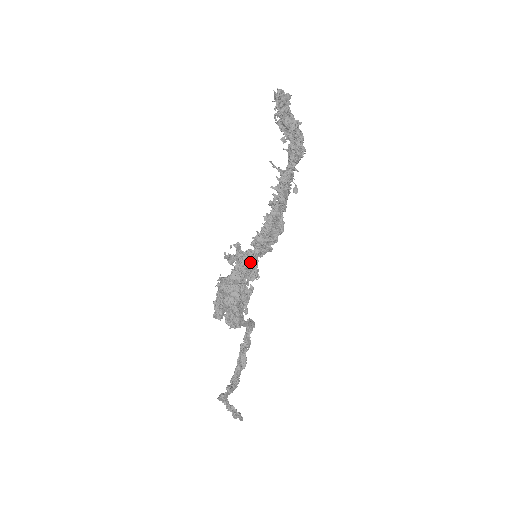
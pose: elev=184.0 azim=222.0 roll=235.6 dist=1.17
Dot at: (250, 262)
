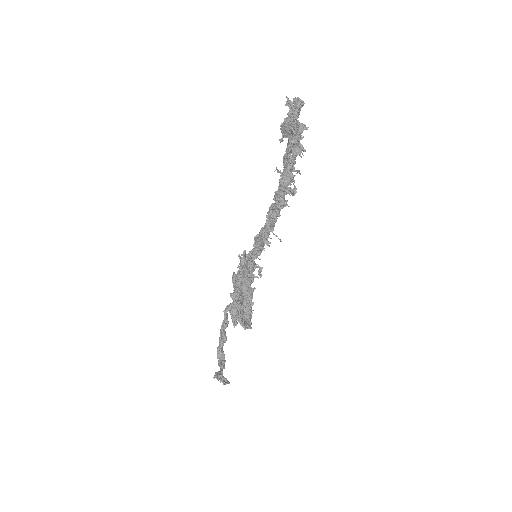
Dot at: (257, 266)
